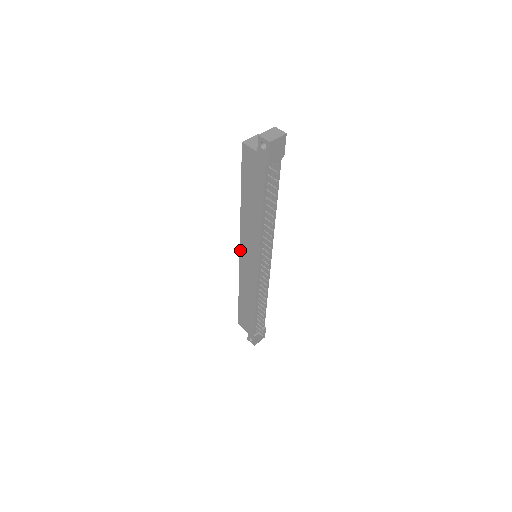
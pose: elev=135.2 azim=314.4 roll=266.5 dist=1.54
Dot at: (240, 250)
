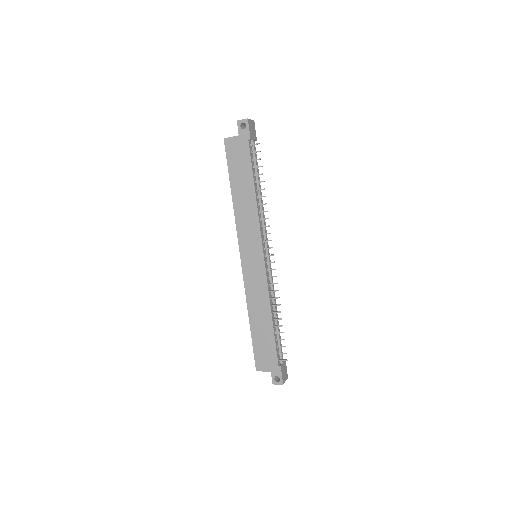
Dot at: (240, 255)
